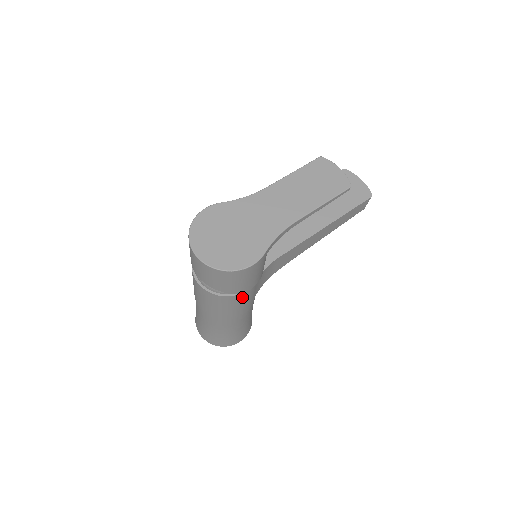
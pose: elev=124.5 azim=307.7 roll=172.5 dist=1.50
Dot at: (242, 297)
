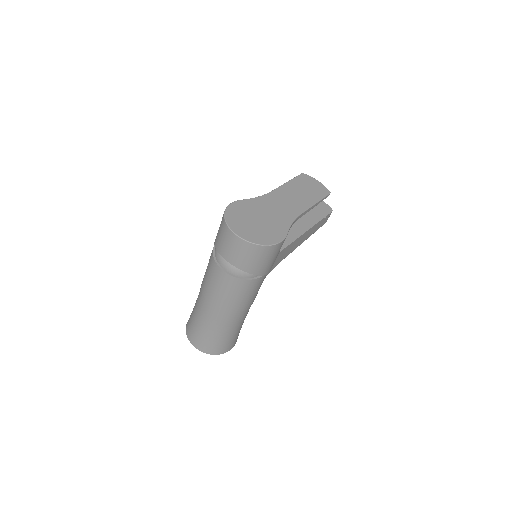
Dot at: (258, 283)
